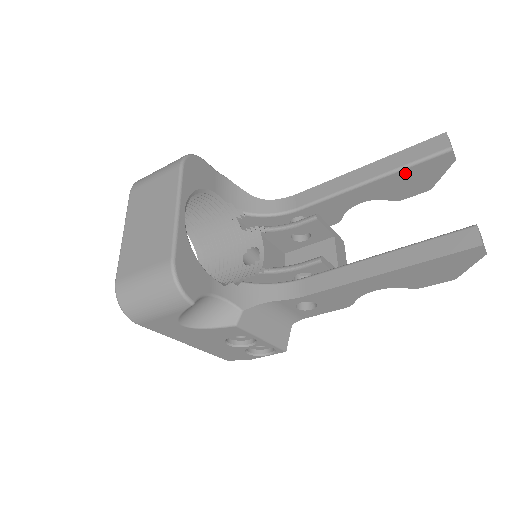
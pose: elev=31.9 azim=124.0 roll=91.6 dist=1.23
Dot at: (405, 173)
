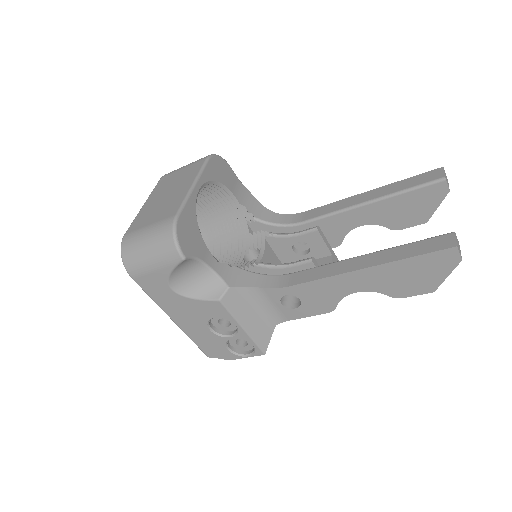
Dot at: (402, 198)
